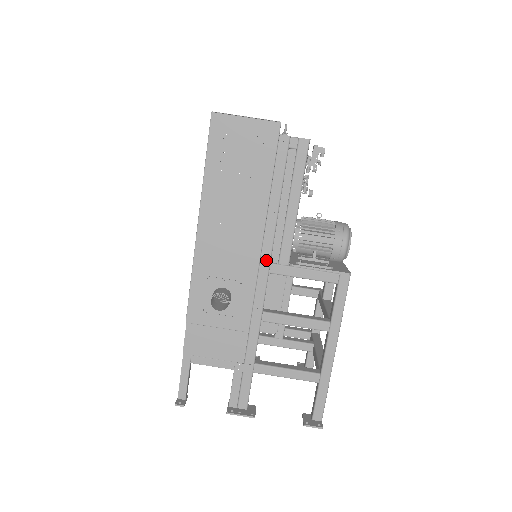
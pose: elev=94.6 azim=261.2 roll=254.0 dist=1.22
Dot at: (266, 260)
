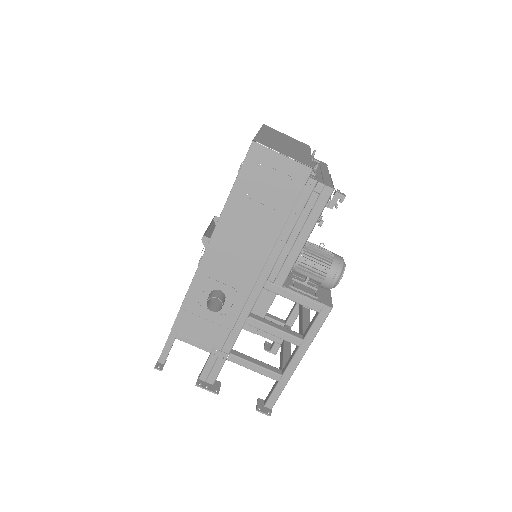
Dot at: (264, 277)
